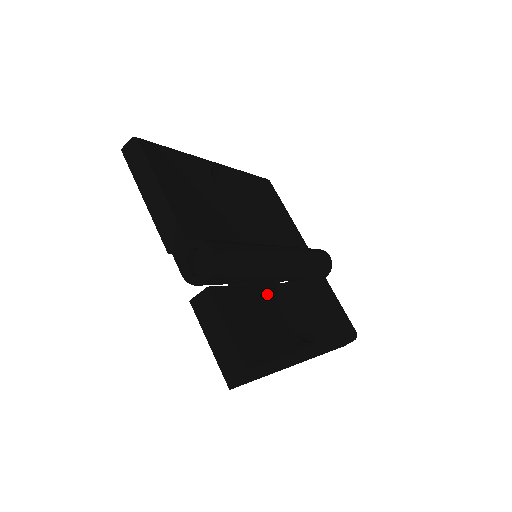
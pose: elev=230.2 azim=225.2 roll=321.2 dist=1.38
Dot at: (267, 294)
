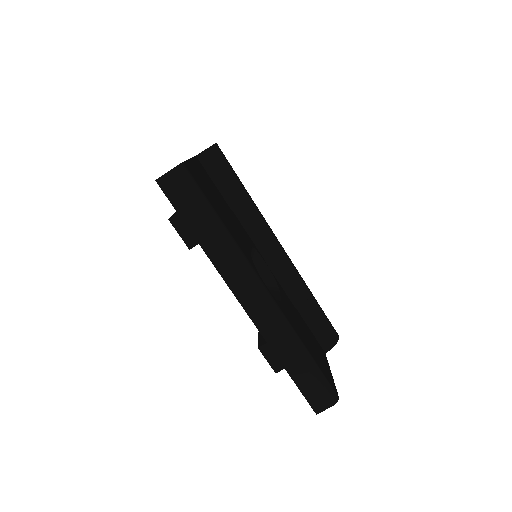
Dot at: (245, 234)
